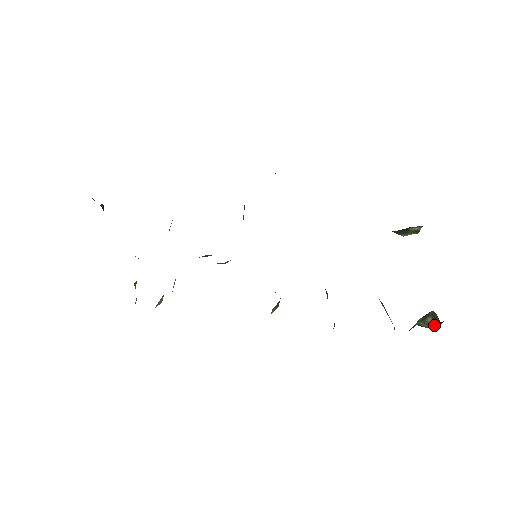
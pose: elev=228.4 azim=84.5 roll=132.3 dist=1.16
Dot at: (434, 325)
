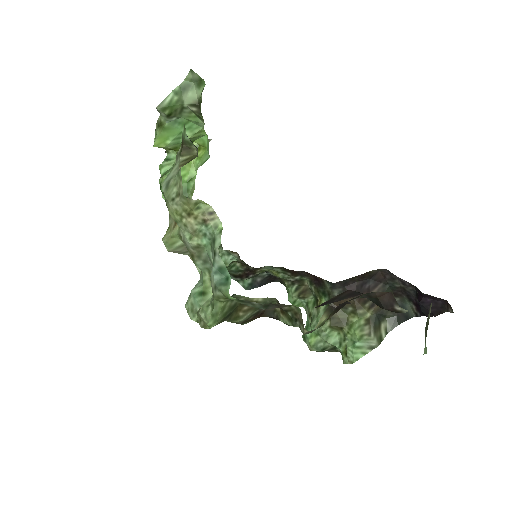
Dot at: occluded
